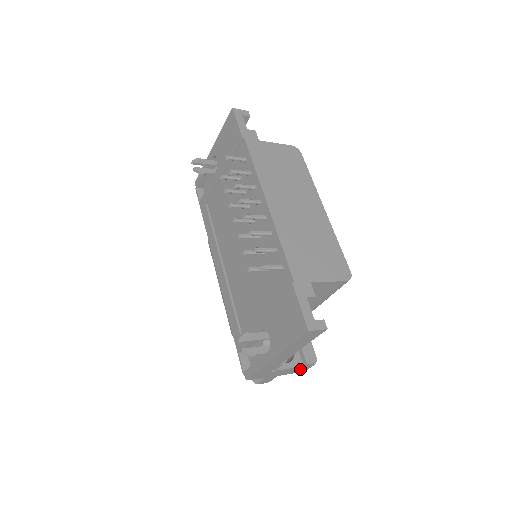
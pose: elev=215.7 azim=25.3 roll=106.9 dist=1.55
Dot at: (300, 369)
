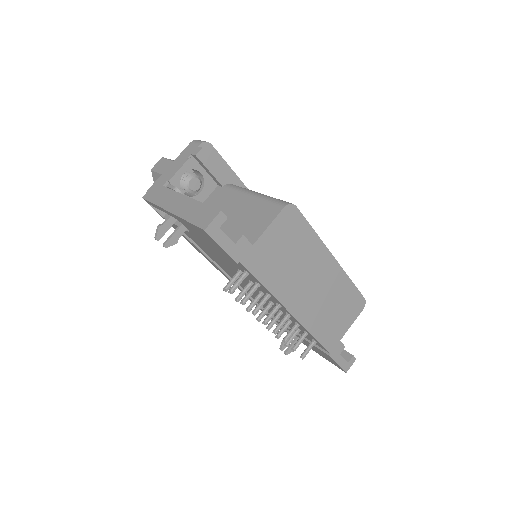
Dot at: occluded
